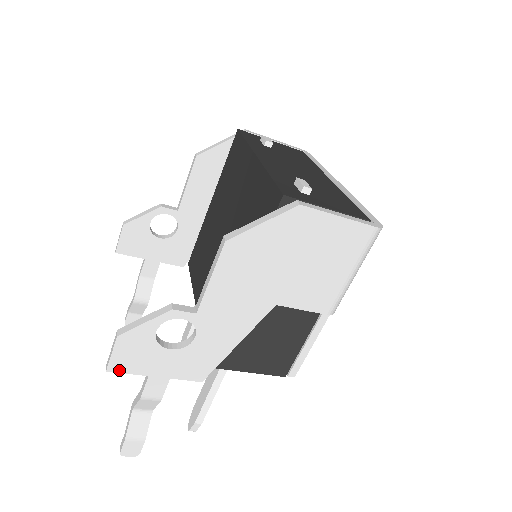
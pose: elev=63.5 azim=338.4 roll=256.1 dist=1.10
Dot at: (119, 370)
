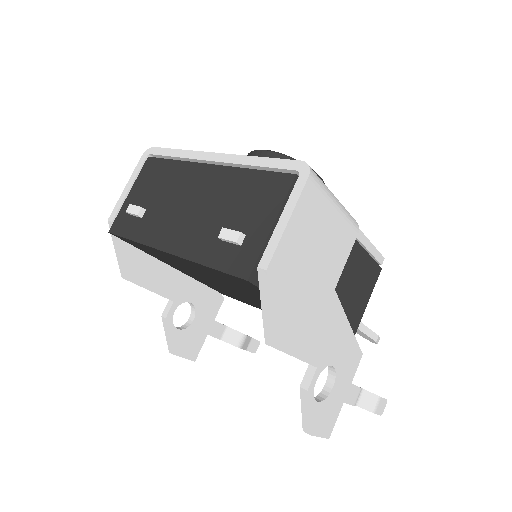
Dot at: (332, 428)
